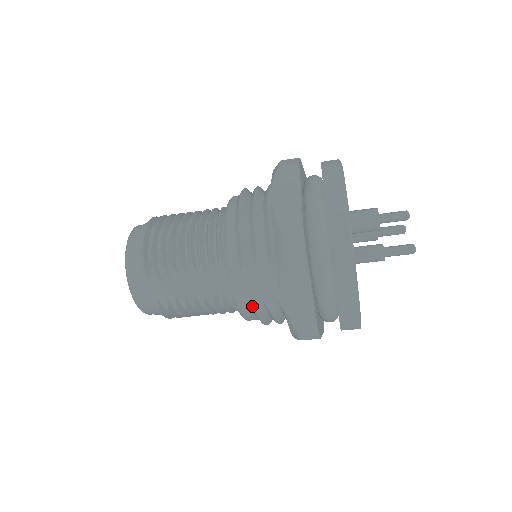
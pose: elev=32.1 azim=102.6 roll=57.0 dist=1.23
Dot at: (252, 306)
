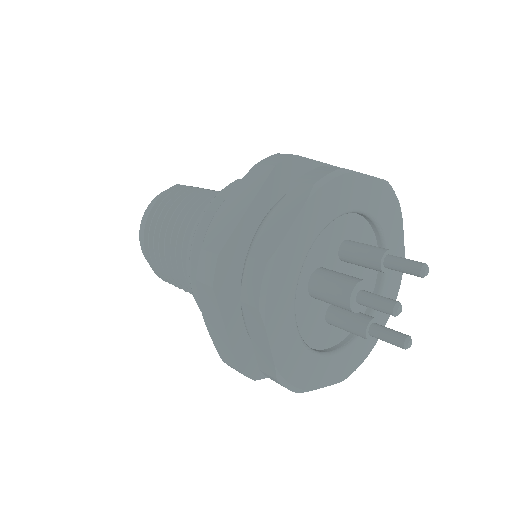
Dot at: occluded
